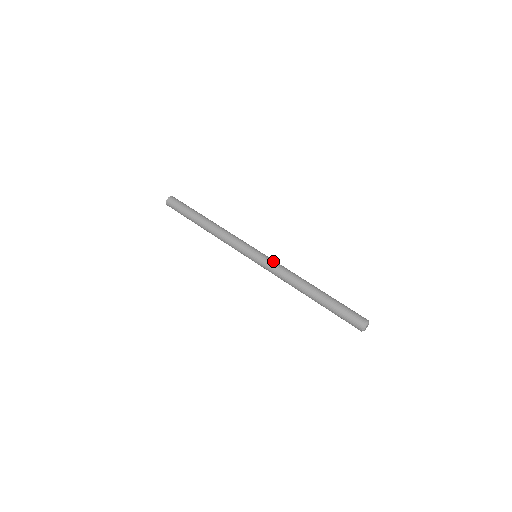
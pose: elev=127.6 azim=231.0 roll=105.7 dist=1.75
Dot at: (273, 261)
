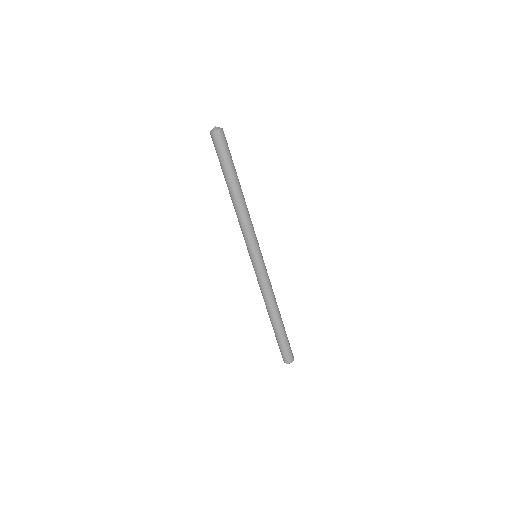
Dot at: (264, 275)
